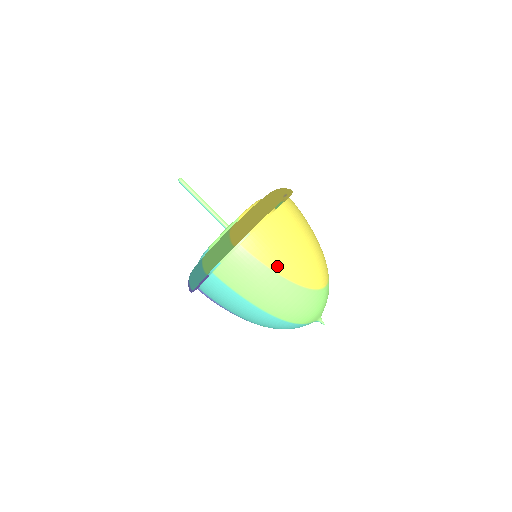
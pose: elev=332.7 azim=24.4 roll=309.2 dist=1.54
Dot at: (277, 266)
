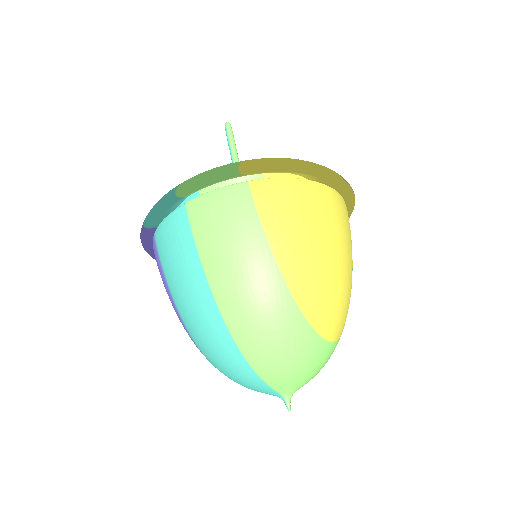
Dot at: (279, 243)
